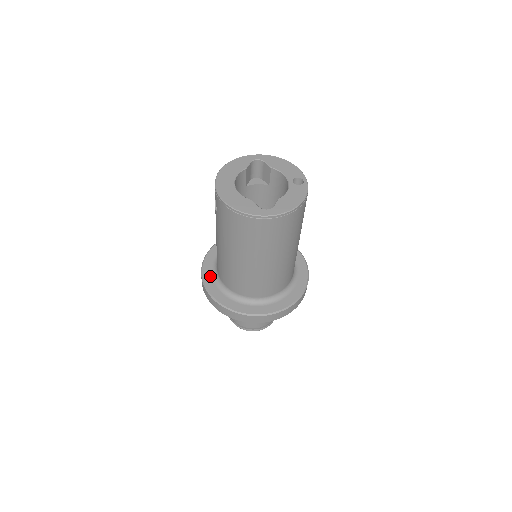
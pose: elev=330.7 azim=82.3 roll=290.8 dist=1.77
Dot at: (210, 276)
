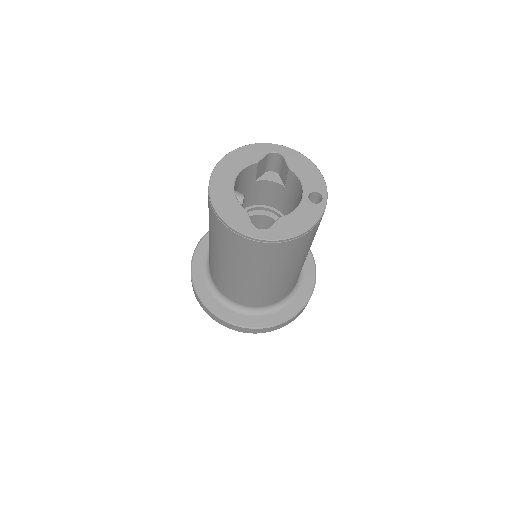
Dot at: (201, 261)
